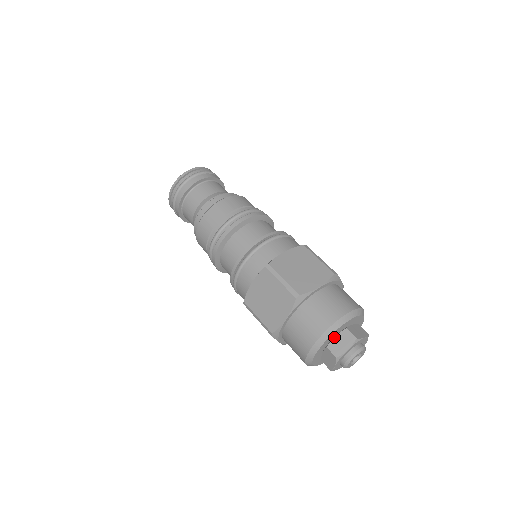
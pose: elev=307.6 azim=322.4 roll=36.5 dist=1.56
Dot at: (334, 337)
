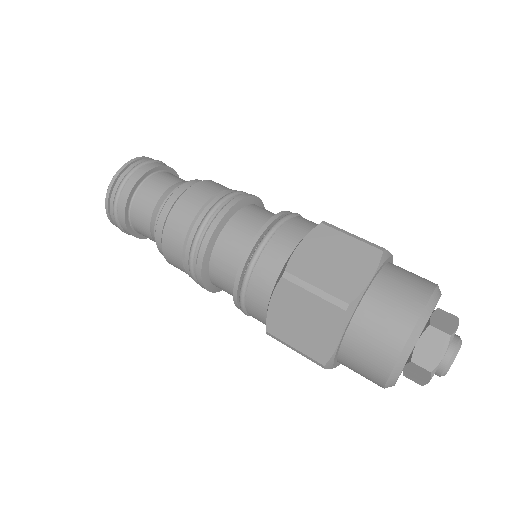
Dot at: (416, 343)
